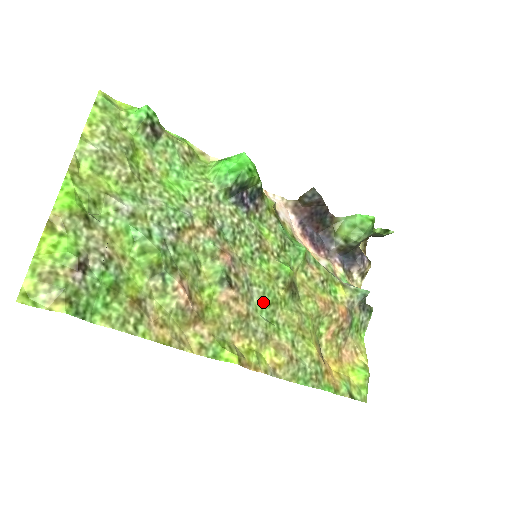
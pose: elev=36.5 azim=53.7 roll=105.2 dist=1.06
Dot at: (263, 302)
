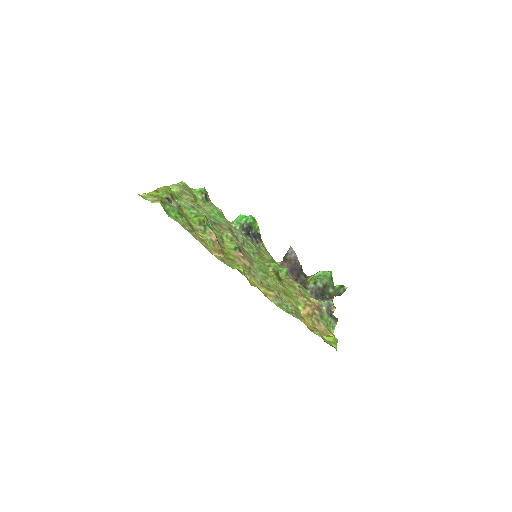
Dot at: (260, 270)
